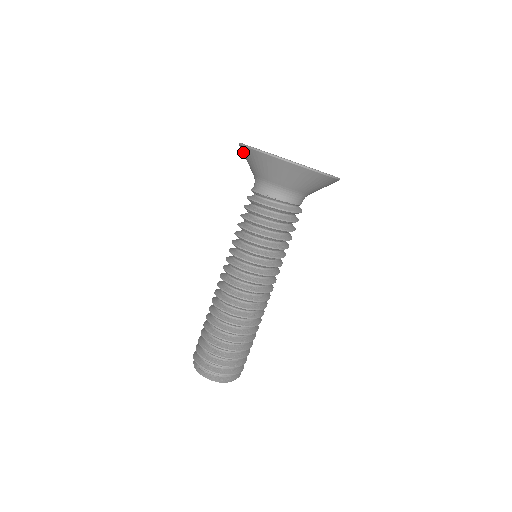
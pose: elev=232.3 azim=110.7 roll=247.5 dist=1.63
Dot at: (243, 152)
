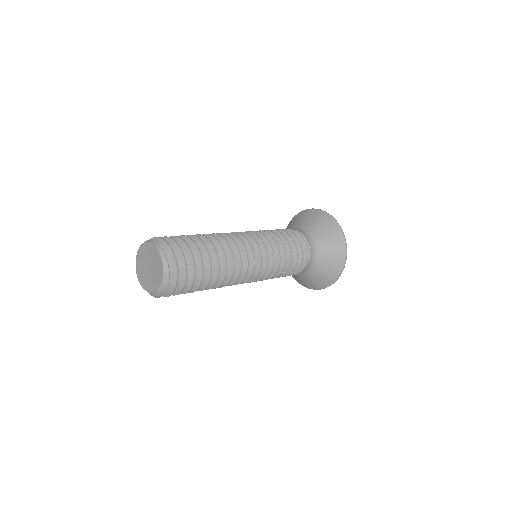
Dot at: (304, 213)
